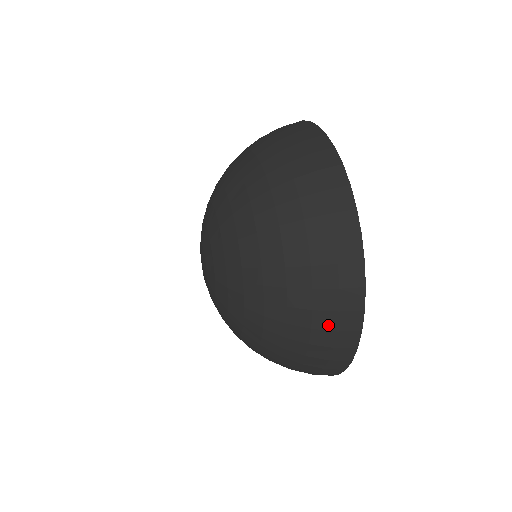
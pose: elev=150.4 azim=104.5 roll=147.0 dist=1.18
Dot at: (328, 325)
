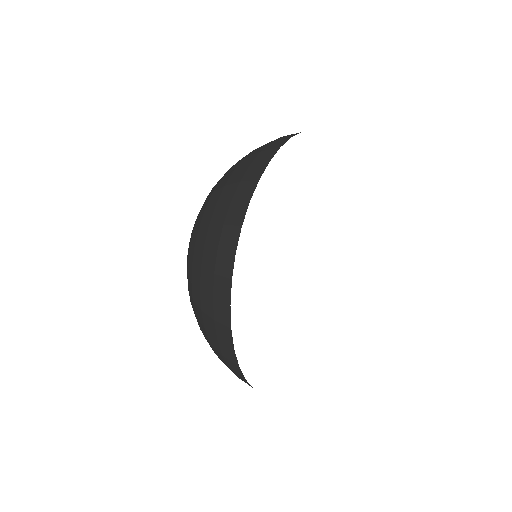
Dot at: (212, 330)
